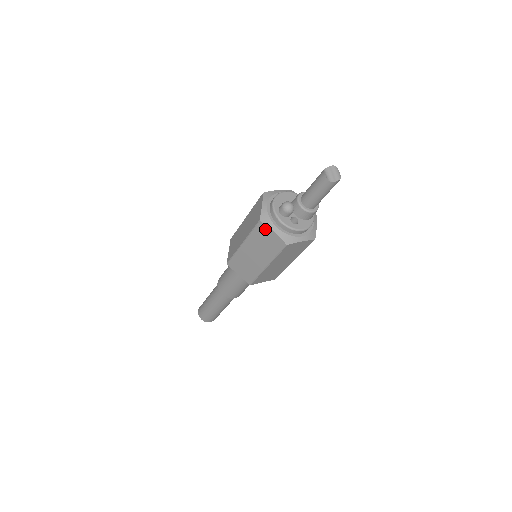
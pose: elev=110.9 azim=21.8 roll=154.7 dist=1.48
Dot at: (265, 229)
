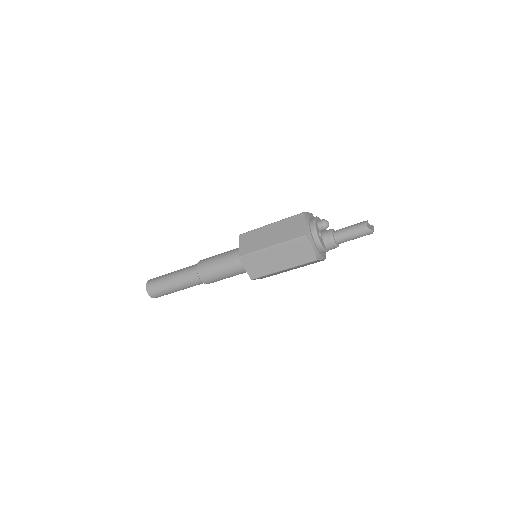
Dot at: (301, 219)
